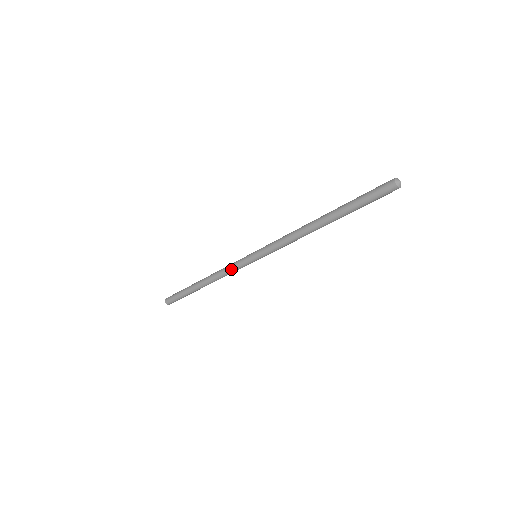
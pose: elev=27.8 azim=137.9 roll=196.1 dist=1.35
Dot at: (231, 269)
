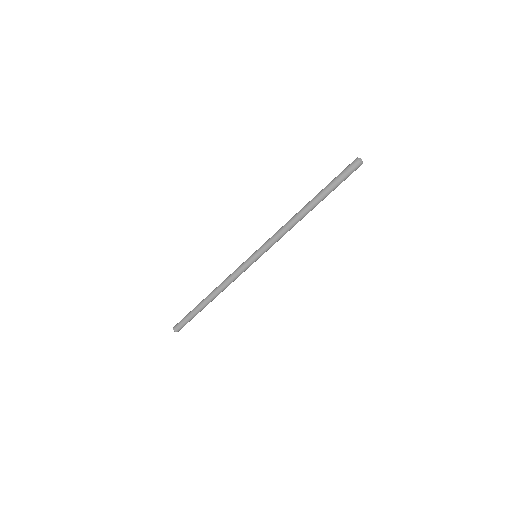
Dot at: (234, 271)
